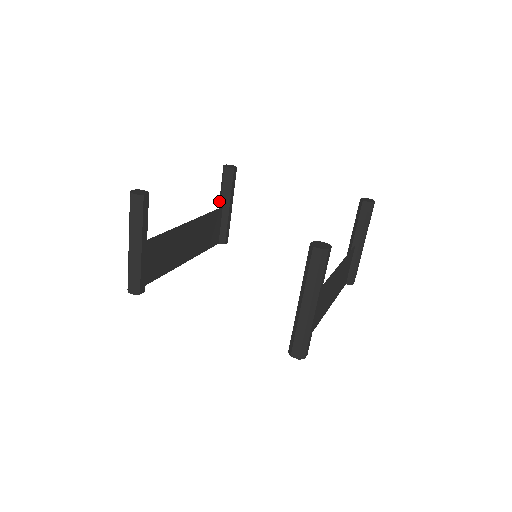
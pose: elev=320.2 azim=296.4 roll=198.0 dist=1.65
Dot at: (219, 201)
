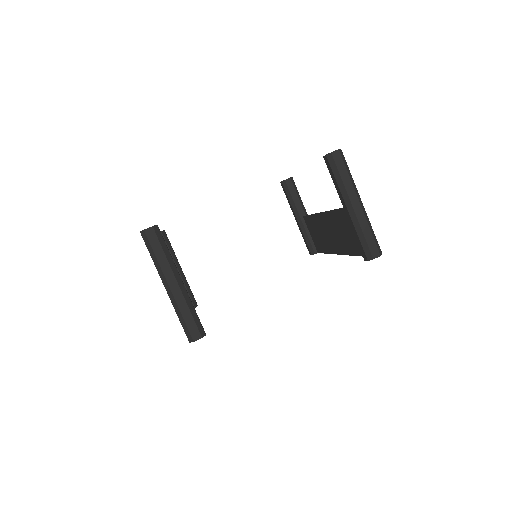
Dot at: occluded
